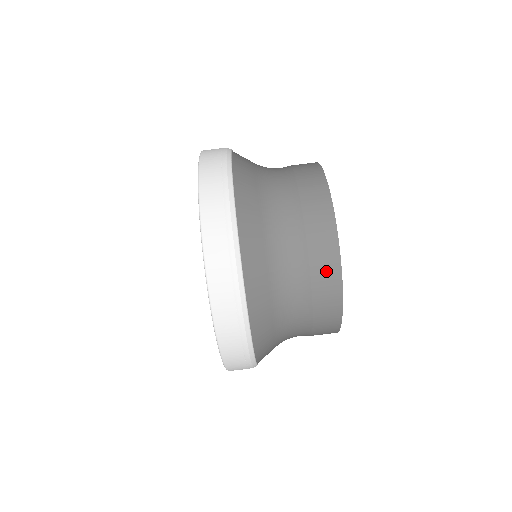
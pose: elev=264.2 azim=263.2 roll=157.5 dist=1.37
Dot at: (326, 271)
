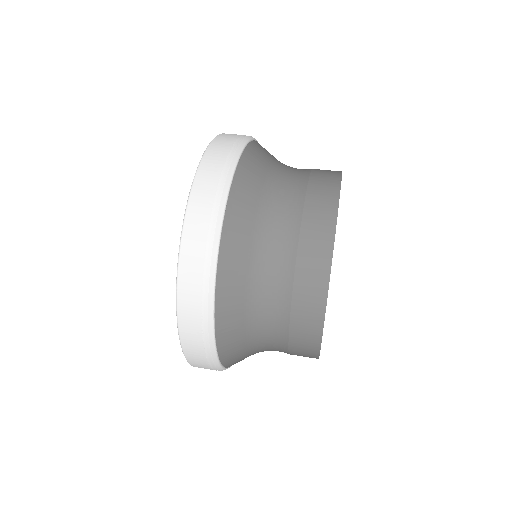
Dot at: (326, 175)
